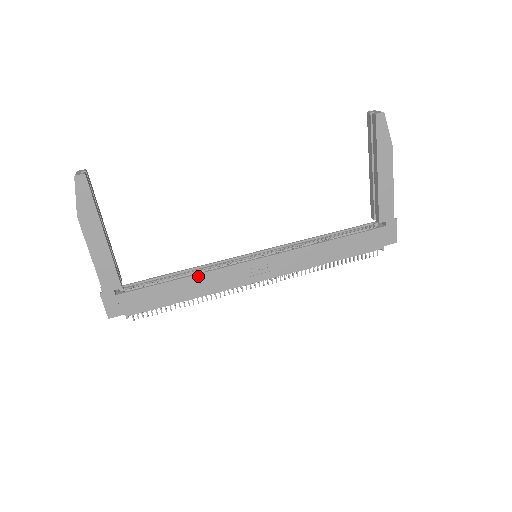
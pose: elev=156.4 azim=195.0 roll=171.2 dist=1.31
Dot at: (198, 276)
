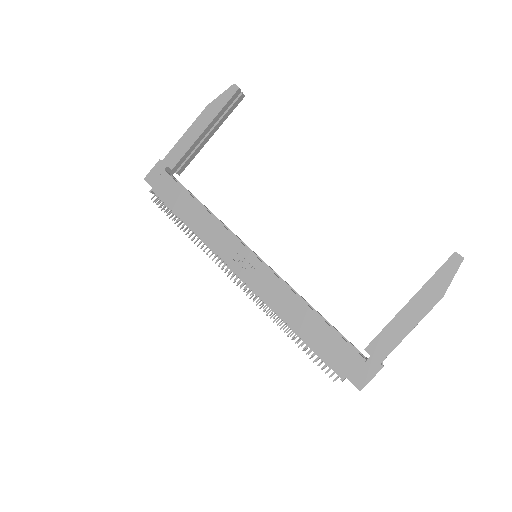
Dot at: (211, 217)
